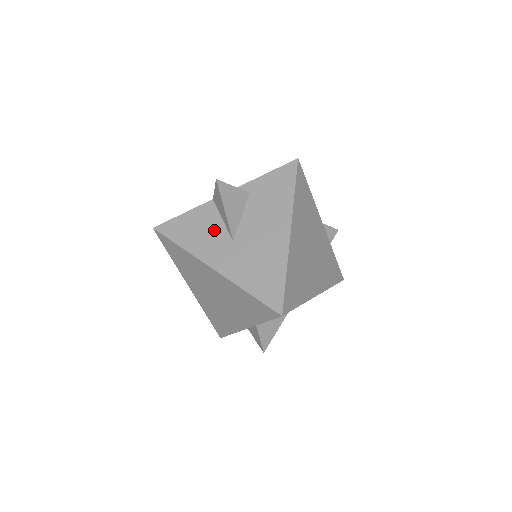
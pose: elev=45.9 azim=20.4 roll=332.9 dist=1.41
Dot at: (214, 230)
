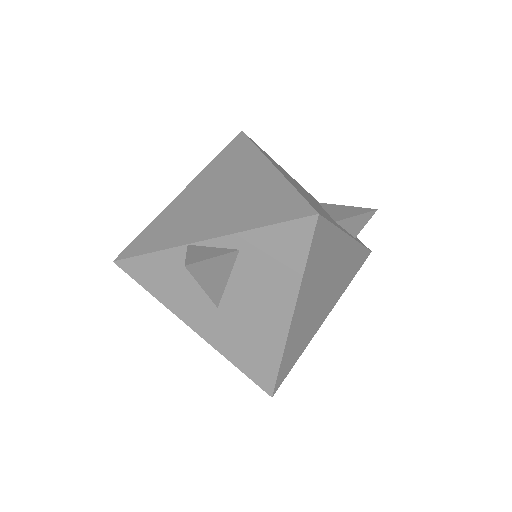
Dot at: (192, 288)
